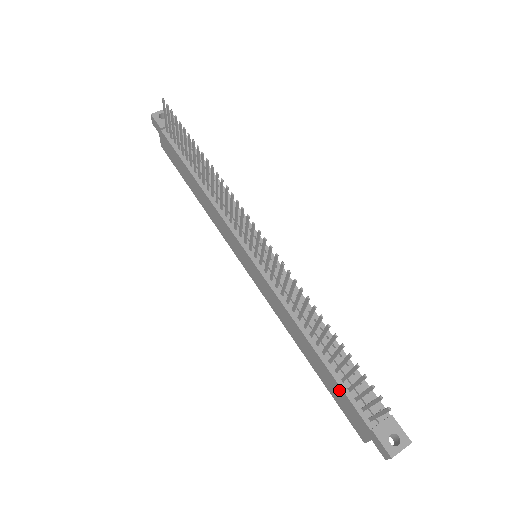
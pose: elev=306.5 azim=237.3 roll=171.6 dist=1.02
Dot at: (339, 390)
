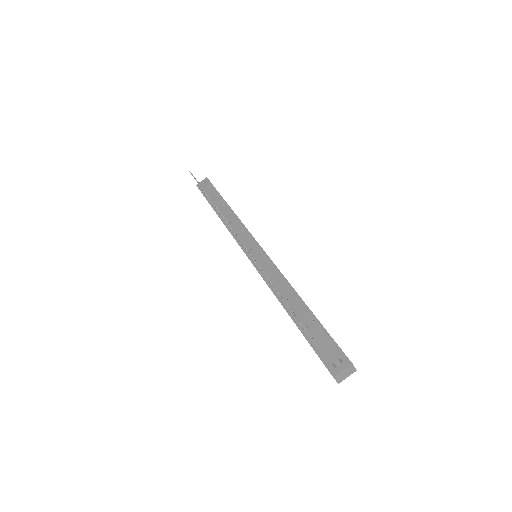
Dot at: occluded
